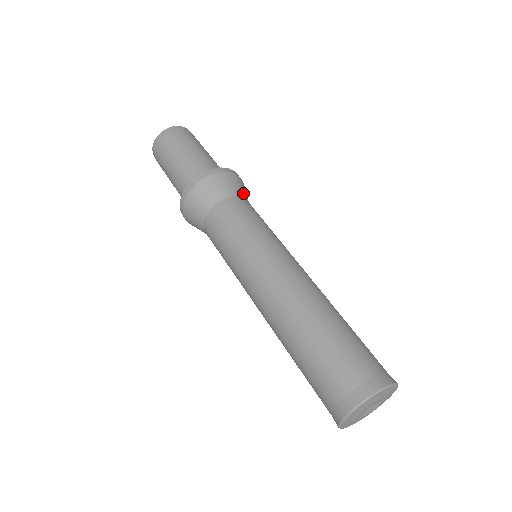
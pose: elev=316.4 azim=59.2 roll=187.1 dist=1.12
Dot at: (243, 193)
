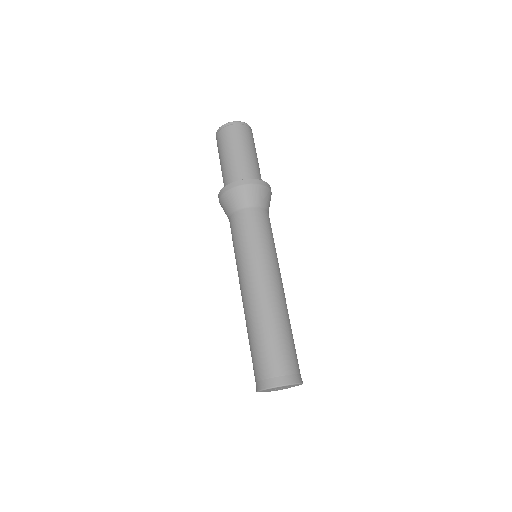
Dot at: (264, 203)
